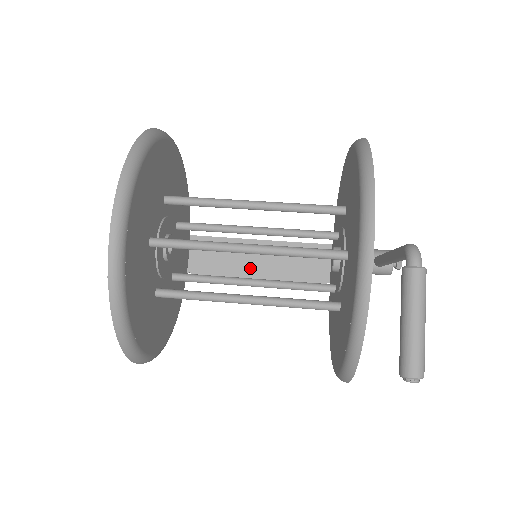
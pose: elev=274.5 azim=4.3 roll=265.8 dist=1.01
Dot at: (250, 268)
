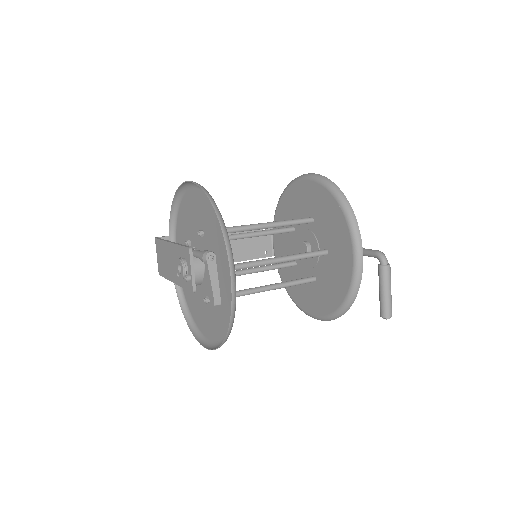
Dot at: occluded
